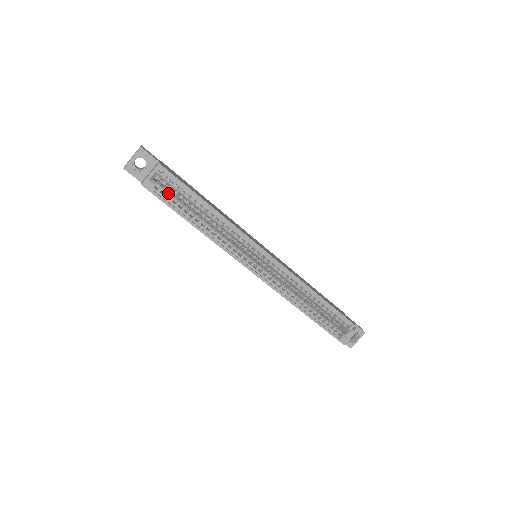
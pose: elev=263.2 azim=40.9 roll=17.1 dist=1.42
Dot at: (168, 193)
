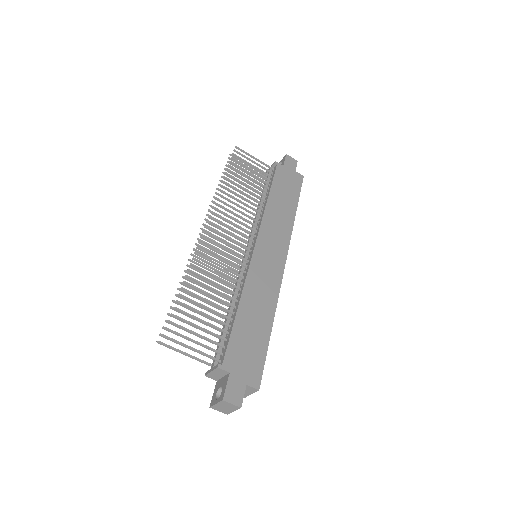
Dot at: occluded
